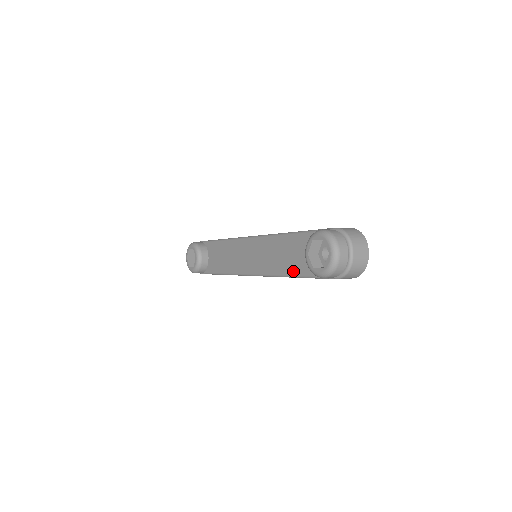
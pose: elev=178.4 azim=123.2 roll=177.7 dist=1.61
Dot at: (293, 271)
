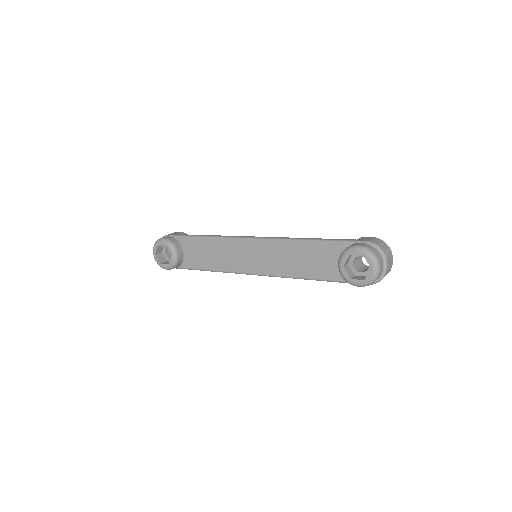
Dot at: (313, 275)
